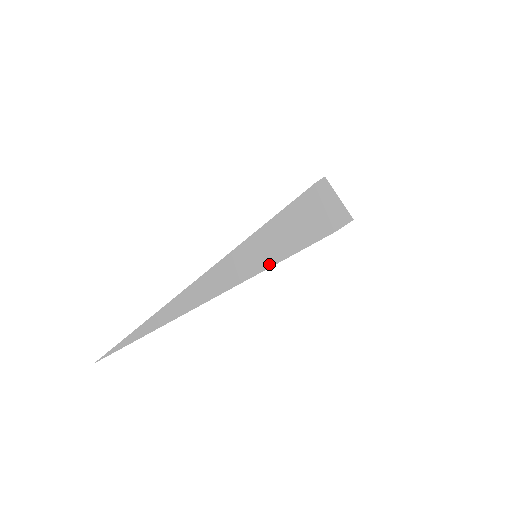
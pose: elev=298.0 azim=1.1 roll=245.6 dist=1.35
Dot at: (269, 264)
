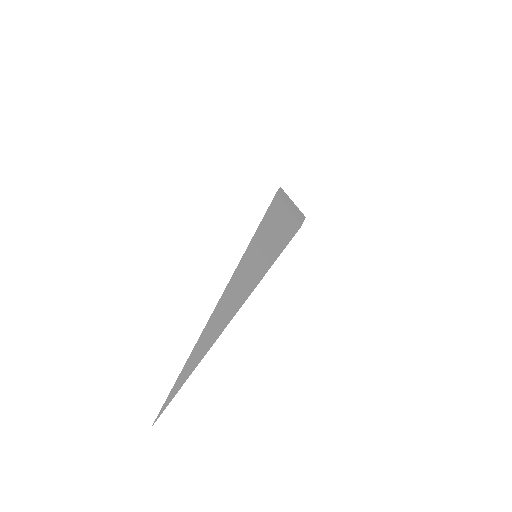
Dot at: (275, 257)
